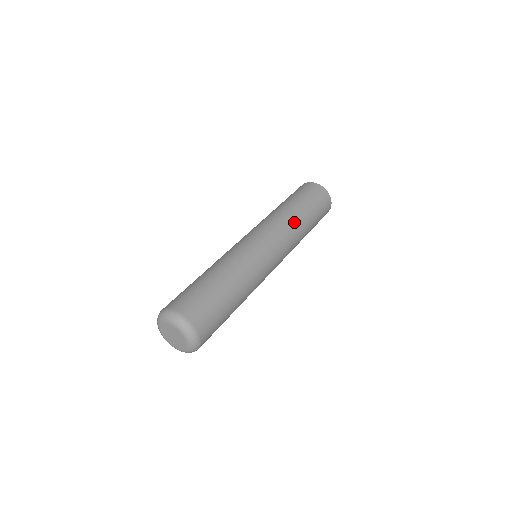
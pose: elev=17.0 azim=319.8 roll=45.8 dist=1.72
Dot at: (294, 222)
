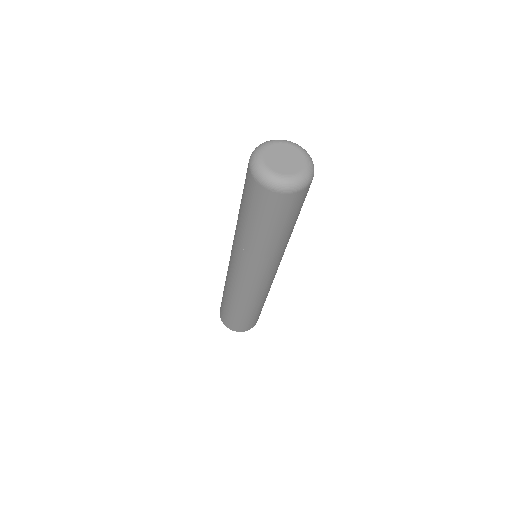
Dot at: occluded
